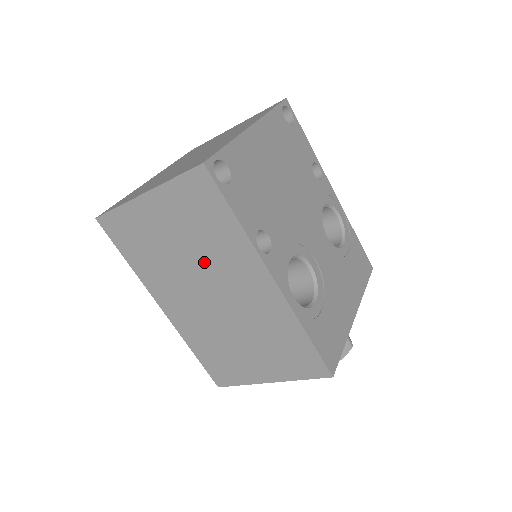
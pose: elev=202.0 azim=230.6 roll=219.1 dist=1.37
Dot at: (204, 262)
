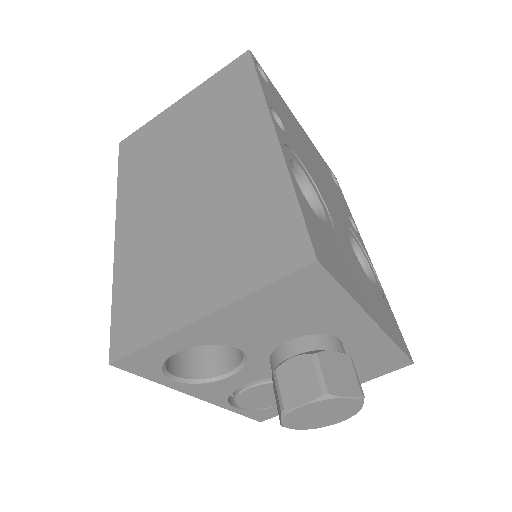
Dot at: (202, 143)
